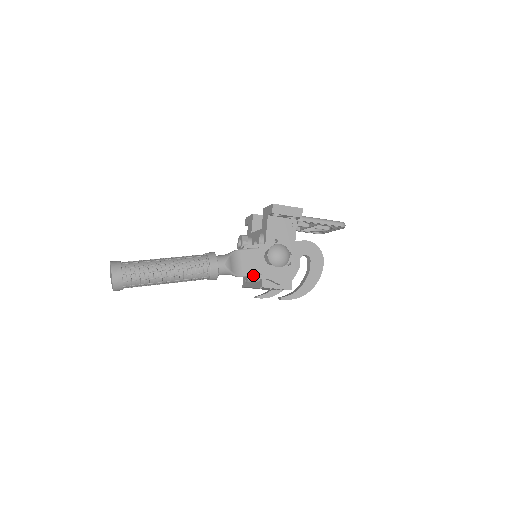
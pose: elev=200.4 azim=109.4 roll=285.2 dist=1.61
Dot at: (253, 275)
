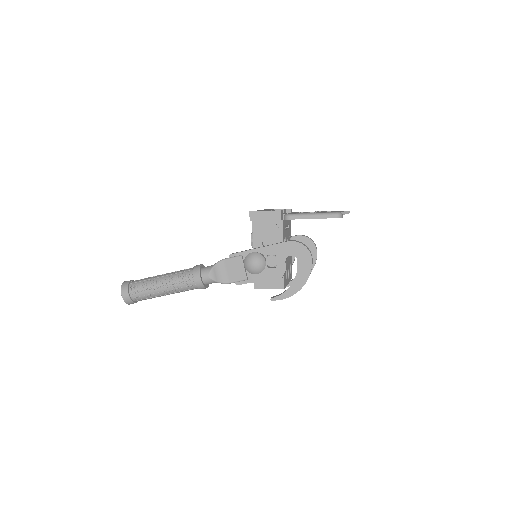
Dot at: (239, 281)
